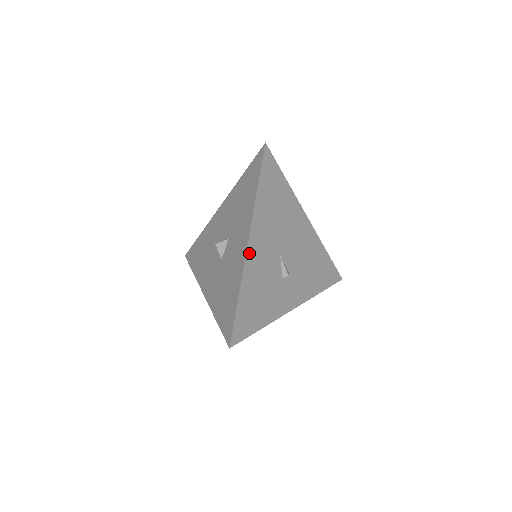
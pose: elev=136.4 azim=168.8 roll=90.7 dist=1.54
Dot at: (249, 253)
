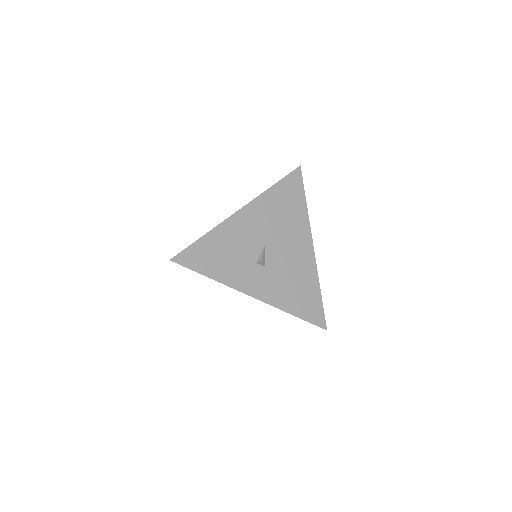
Dot at: (235, 217)
